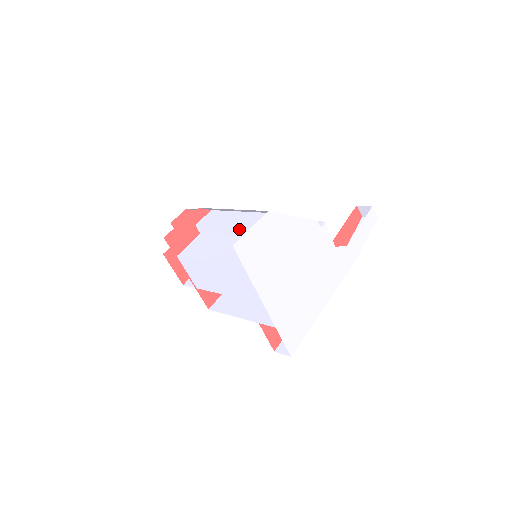
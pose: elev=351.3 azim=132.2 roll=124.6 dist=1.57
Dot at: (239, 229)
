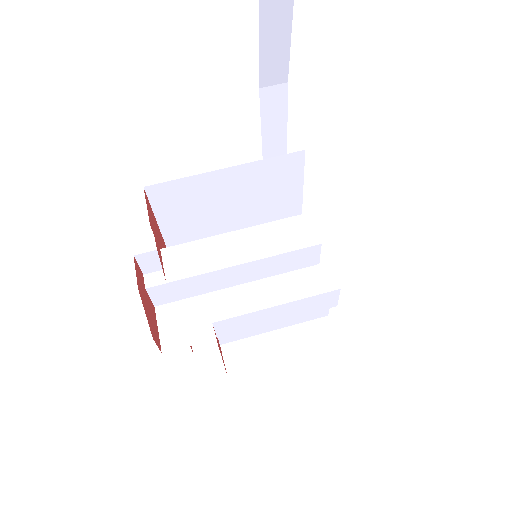
Dot at: occluded
